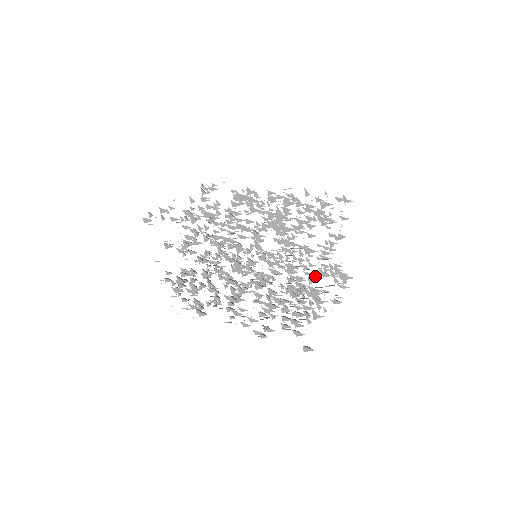
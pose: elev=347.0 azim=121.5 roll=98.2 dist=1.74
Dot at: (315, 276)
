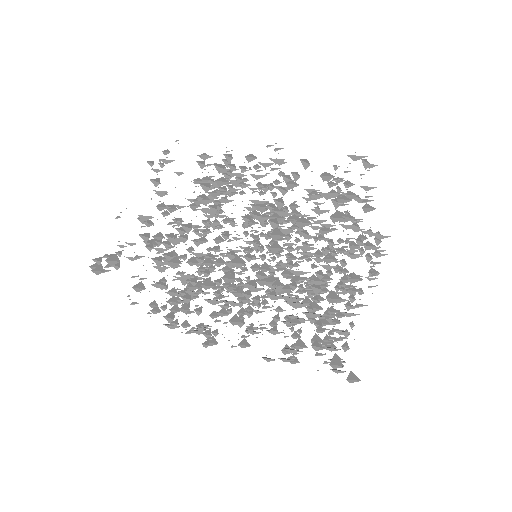
Dot at: occluded
